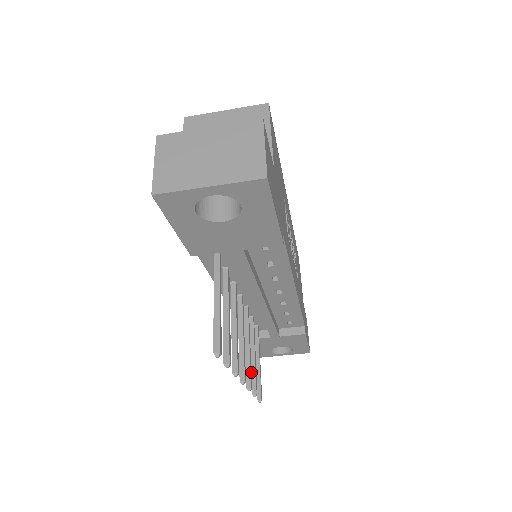
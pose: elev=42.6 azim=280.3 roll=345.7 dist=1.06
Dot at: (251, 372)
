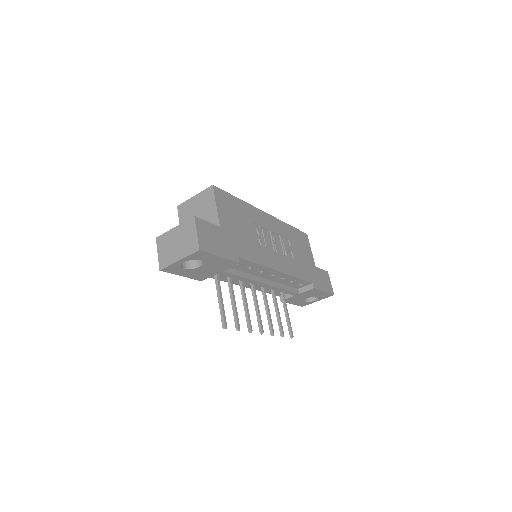
Dot at: (278, 323)
